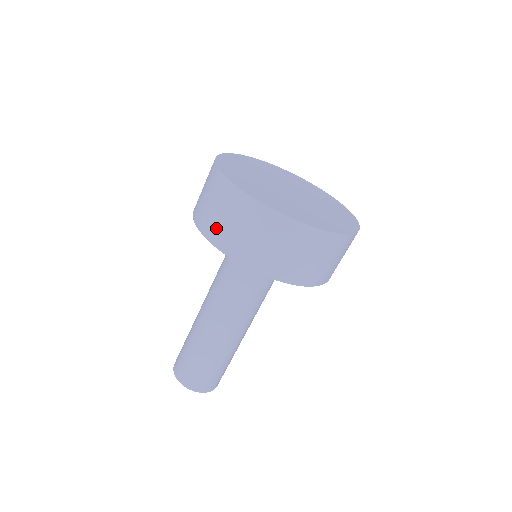
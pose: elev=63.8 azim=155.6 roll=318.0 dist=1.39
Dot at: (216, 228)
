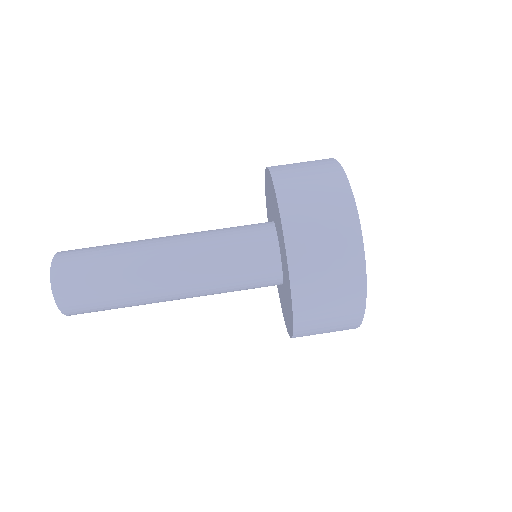
Dot at: (299, 209)
